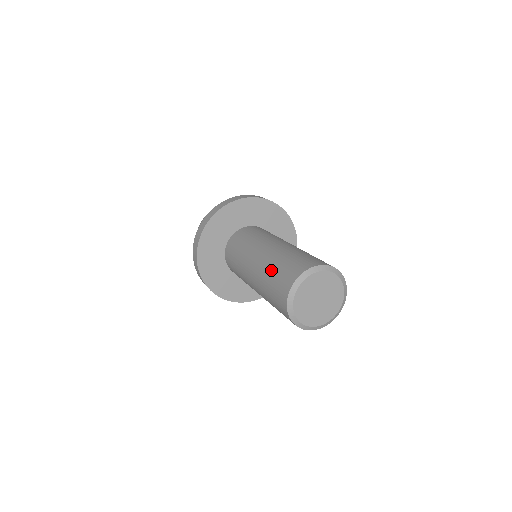
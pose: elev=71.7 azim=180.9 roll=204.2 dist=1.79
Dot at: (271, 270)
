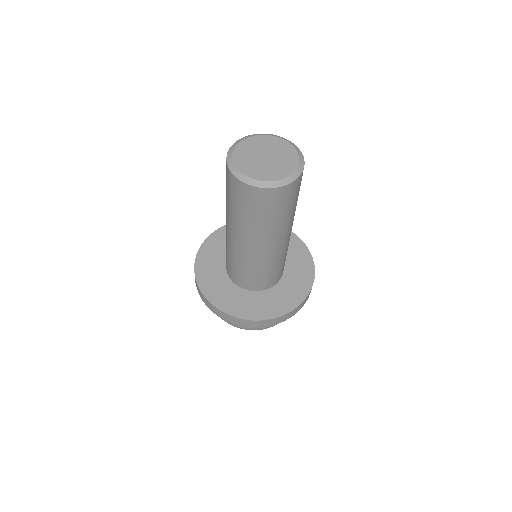
Dot at: occluded
